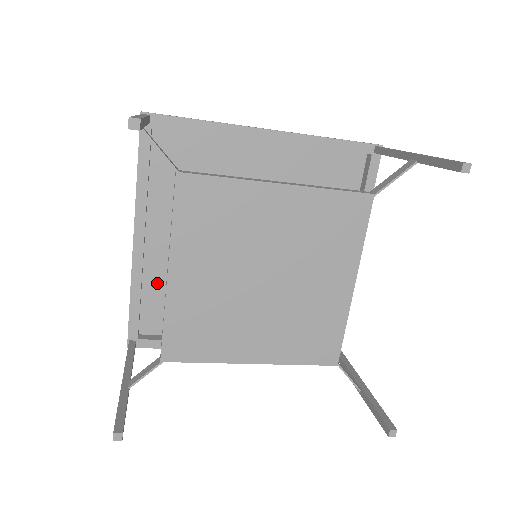
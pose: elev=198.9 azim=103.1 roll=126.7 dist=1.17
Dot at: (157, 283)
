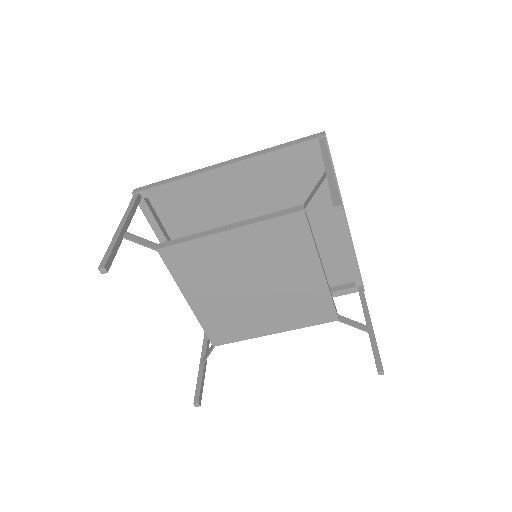
Dot at: (195, 191)
